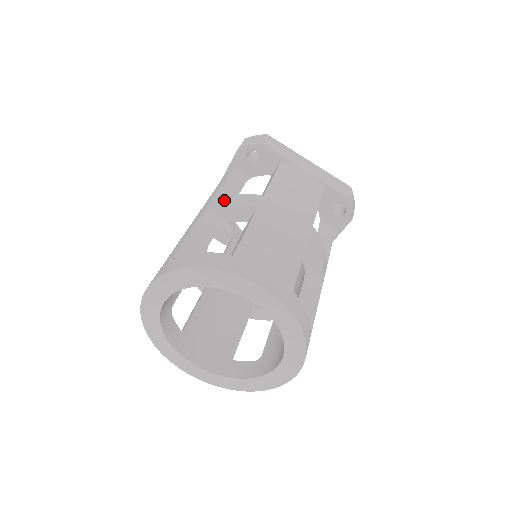
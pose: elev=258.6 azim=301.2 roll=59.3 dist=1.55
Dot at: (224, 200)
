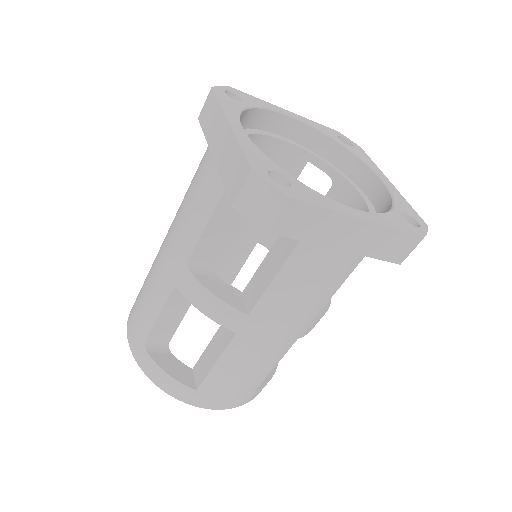
Dot at: (199, 296)
